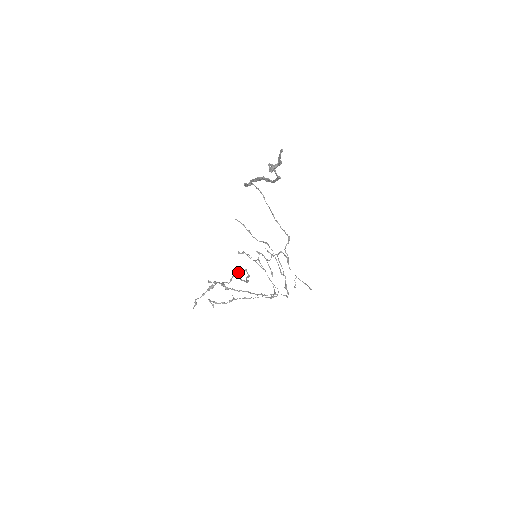
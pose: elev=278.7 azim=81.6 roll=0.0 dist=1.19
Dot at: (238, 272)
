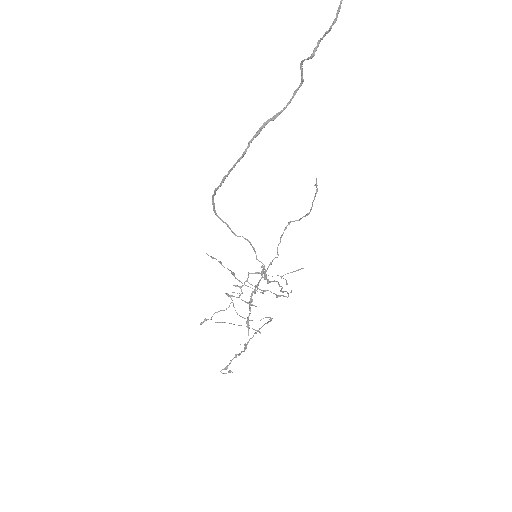
Dot at: (283, 232)
